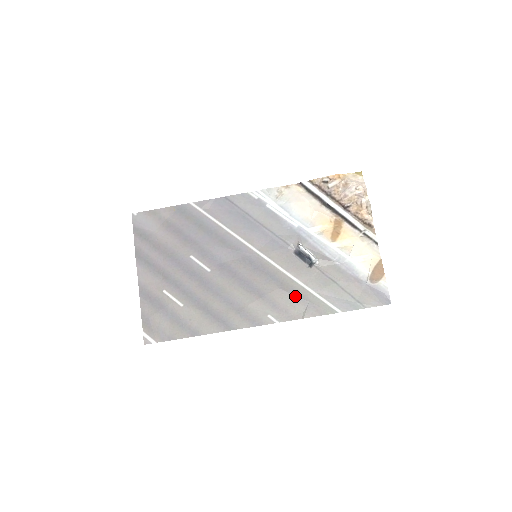
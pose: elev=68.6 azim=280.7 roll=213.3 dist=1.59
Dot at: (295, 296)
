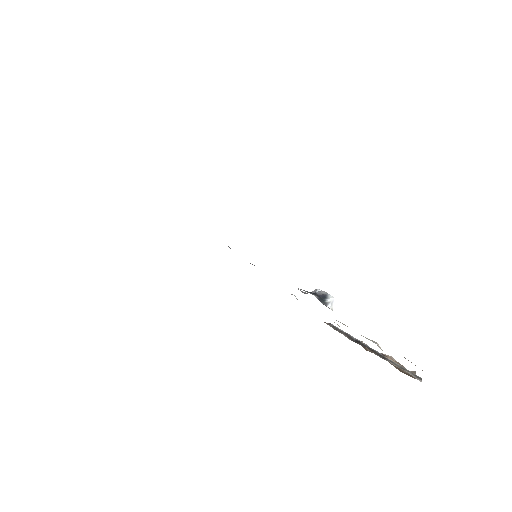
Dot at: occluded
